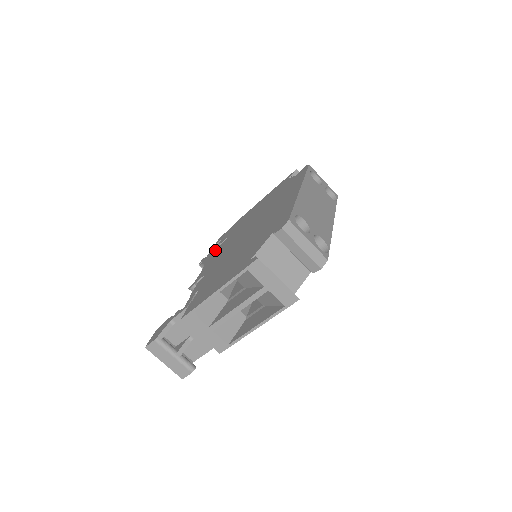
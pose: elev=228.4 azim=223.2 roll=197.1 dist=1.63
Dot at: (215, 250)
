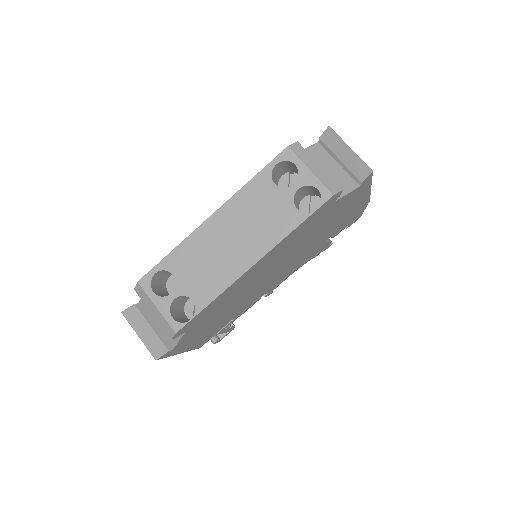
Dot at: occluded
